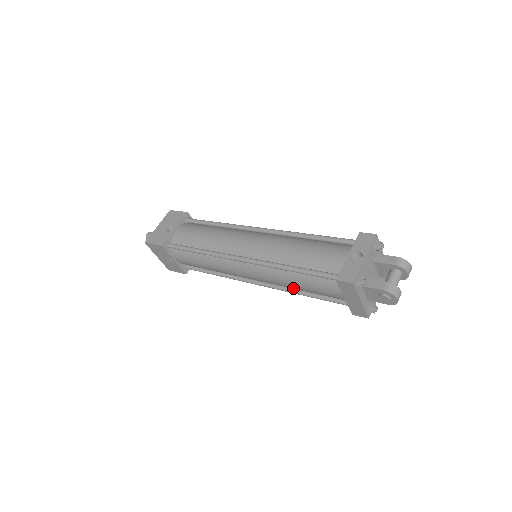
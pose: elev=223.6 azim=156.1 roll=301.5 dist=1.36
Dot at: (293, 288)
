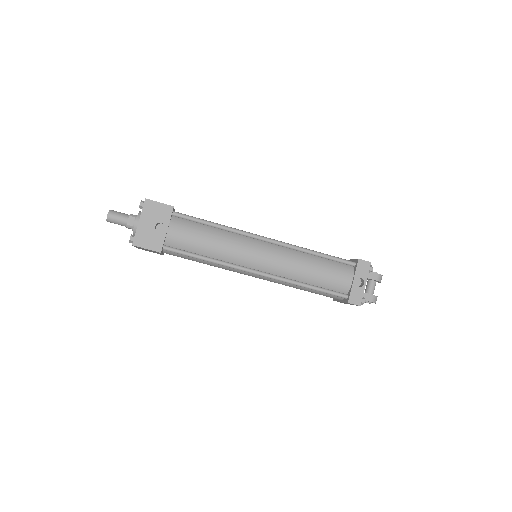
Dot at: occluded
